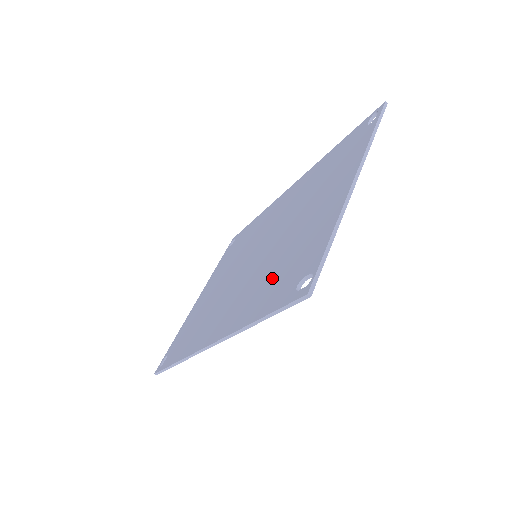
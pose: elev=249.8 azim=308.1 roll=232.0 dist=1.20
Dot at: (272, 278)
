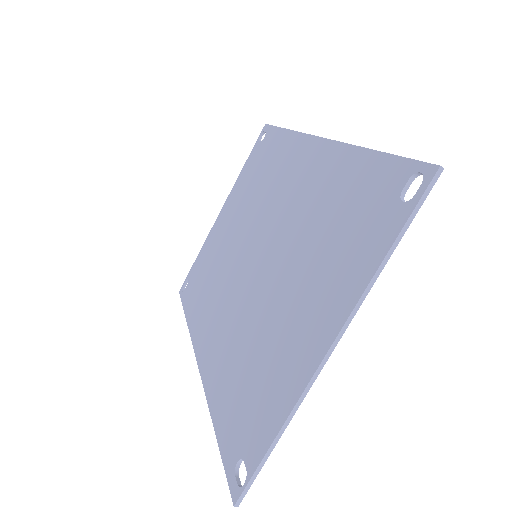
Dot at: (240, 375)
